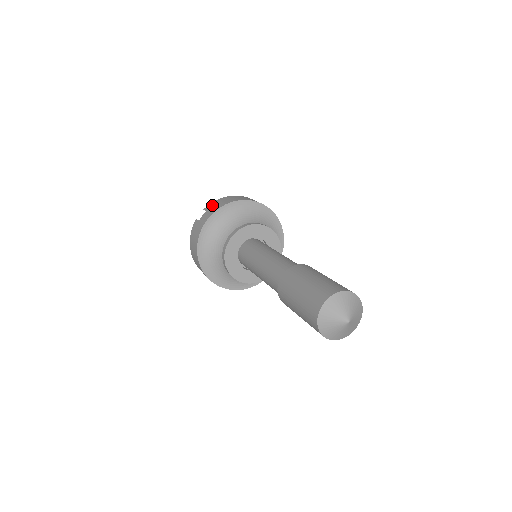
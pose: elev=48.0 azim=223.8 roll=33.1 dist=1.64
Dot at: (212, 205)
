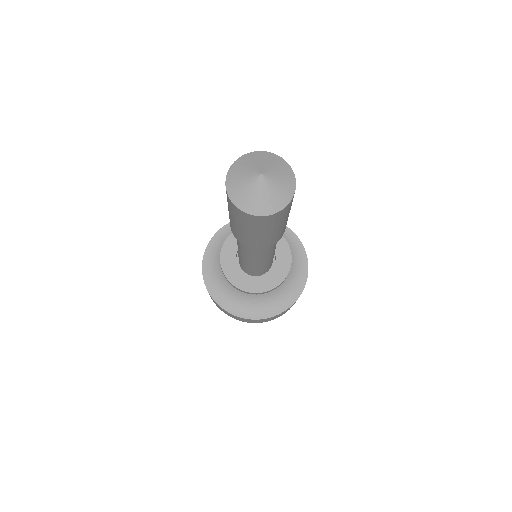
Dot at: occluded
